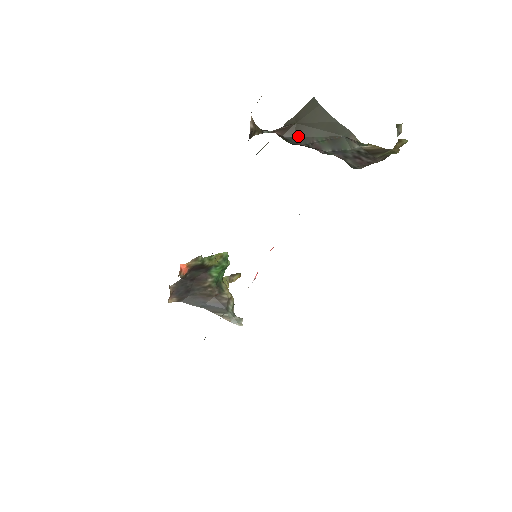
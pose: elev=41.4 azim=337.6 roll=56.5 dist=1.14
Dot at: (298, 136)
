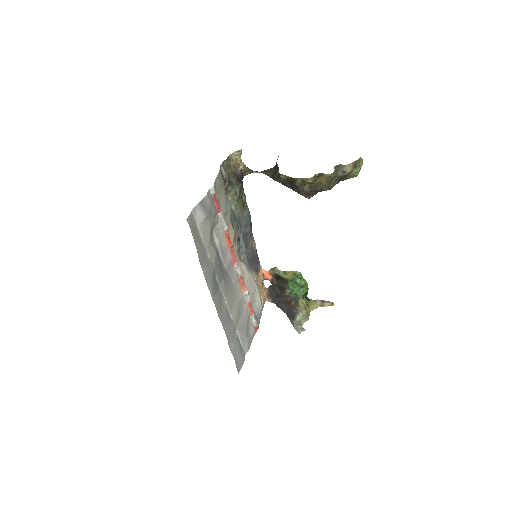
Dot at: (273, 175)
